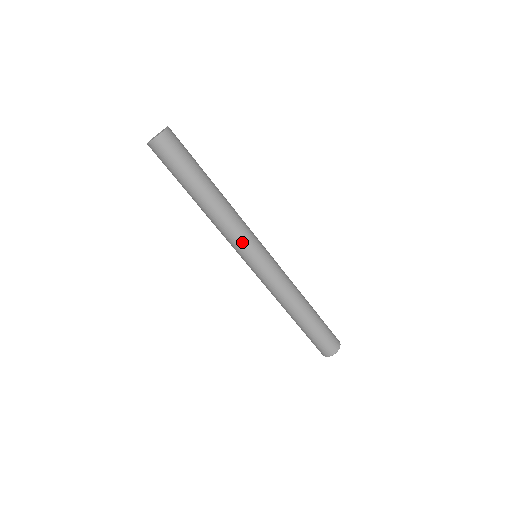
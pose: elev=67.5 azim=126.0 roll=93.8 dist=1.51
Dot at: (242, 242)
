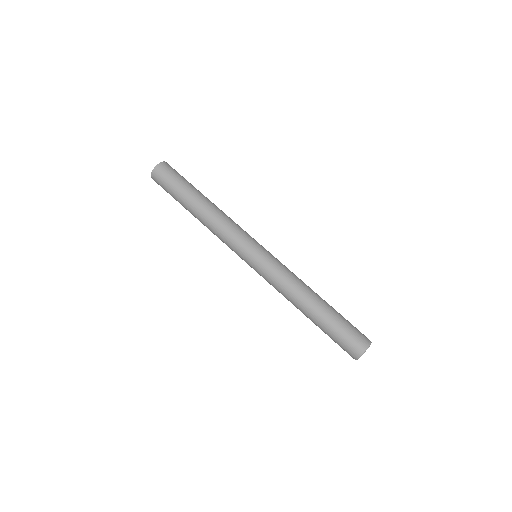
Dot at: (232, 246)
